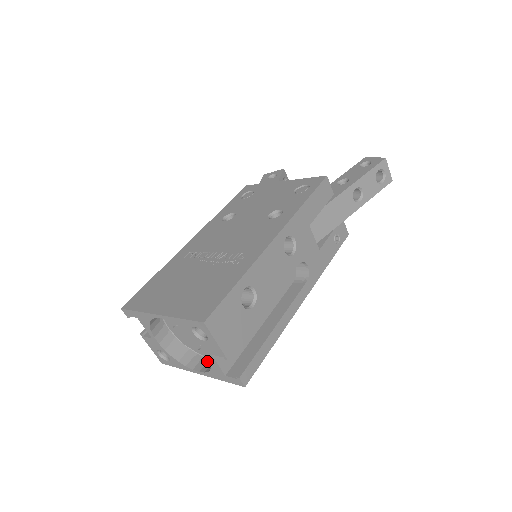
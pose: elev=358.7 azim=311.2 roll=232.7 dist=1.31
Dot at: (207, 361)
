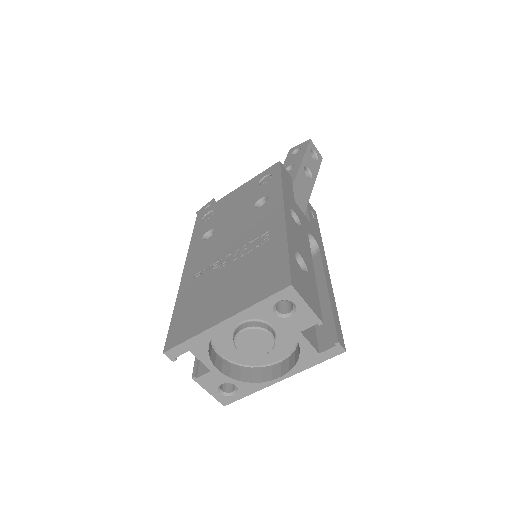
Dot at: (280, 364)
